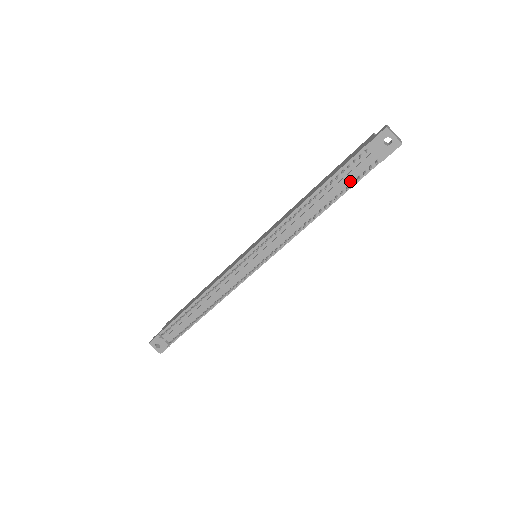
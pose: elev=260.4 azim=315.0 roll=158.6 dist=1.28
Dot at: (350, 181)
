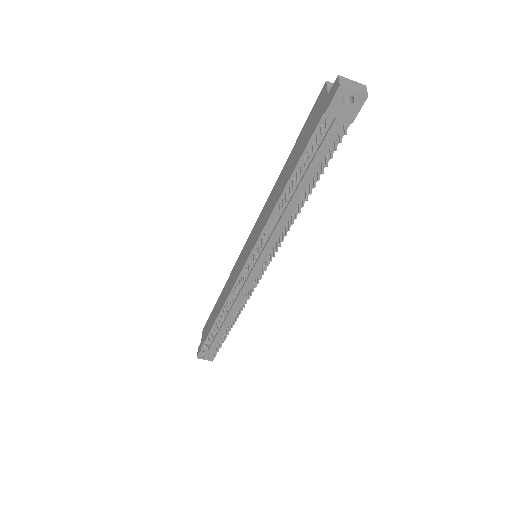
Dot at: (322, 158)
